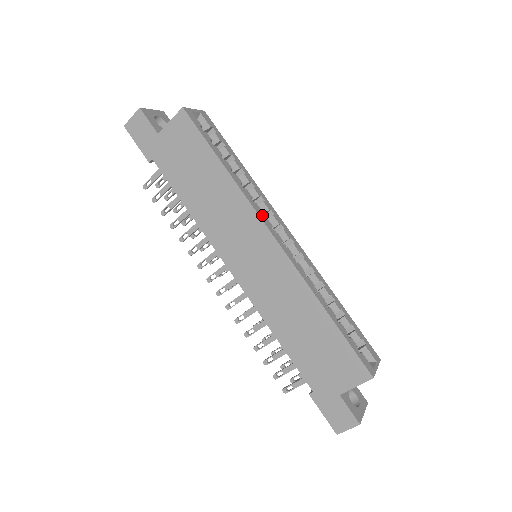
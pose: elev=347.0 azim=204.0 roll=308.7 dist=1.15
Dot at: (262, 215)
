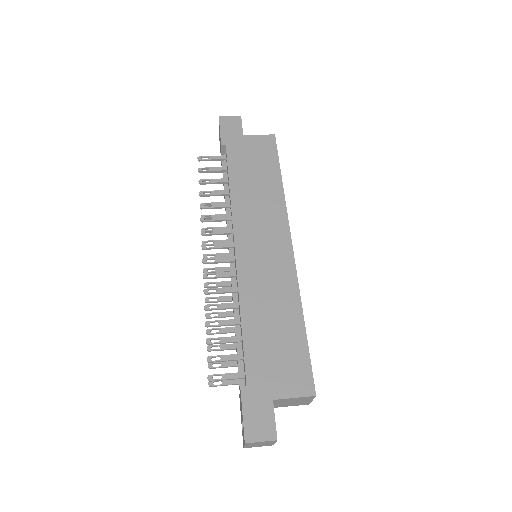
Dot at: (288, 226)
